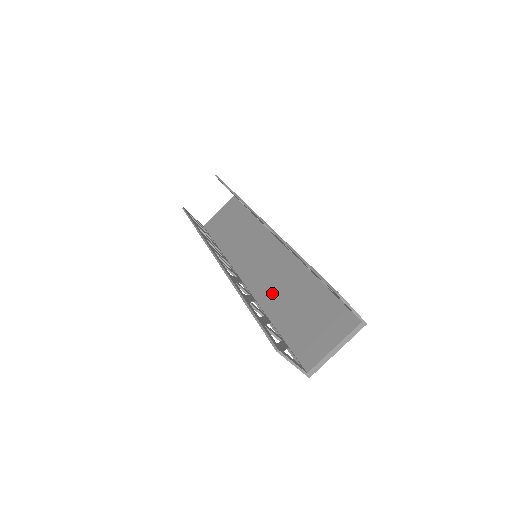
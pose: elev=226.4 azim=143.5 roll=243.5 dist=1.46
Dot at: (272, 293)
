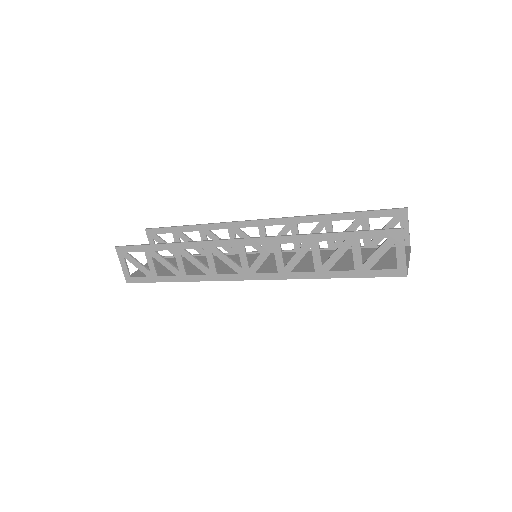
Dot at: (302, 265)
